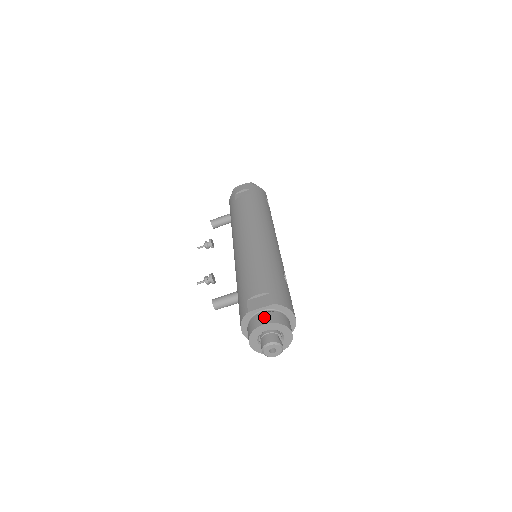
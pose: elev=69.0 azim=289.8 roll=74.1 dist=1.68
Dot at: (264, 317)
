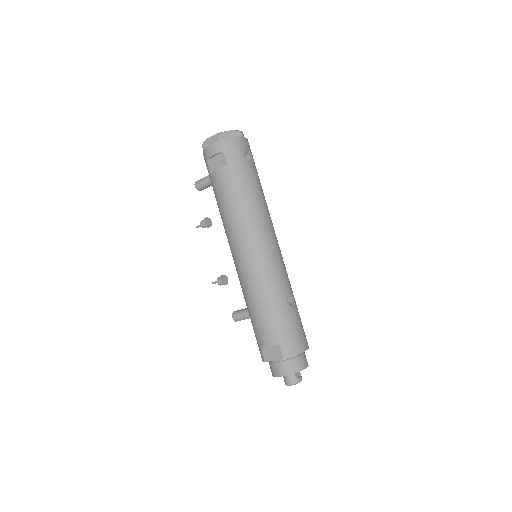
Dot at: (279, 369)
